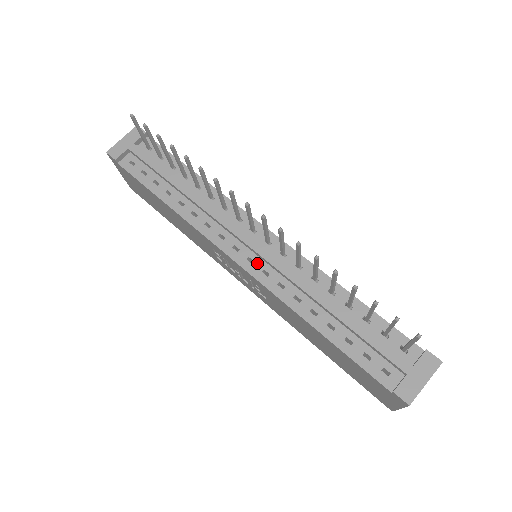
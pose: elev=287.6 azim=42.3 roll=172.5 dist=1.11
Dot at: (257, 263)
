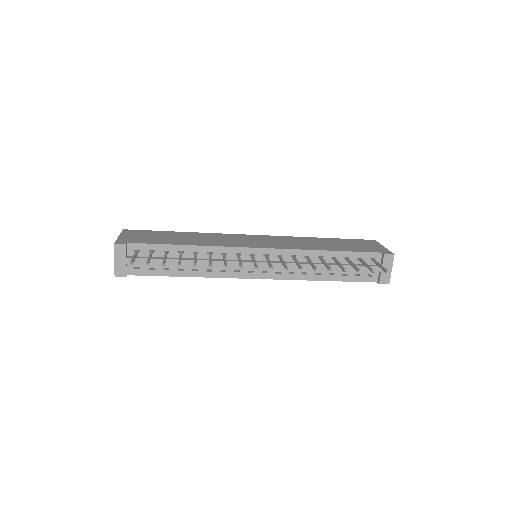
Dot at: (269, 271)
